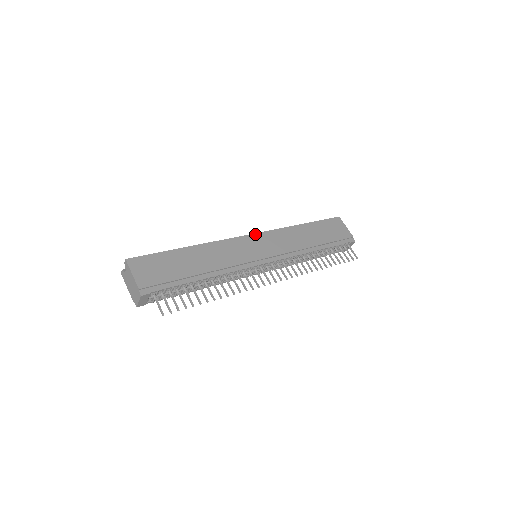
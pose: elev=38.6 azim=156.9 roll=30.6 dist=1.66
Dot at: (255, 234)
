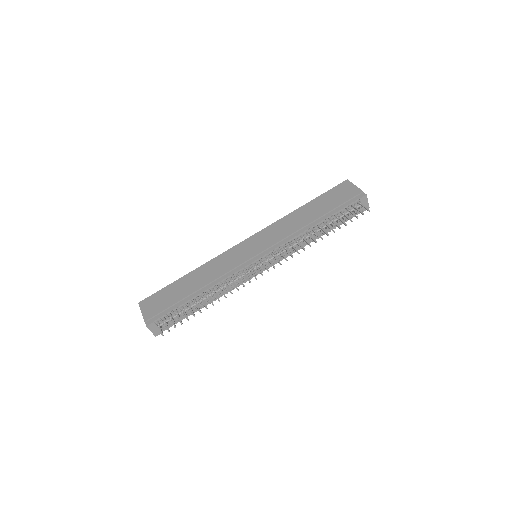
Dot at: (250, 237)
